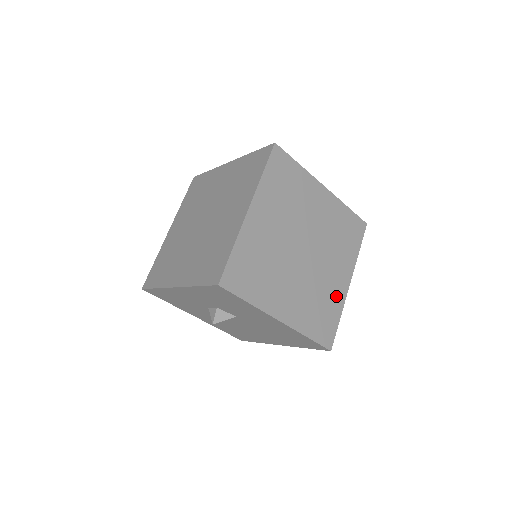
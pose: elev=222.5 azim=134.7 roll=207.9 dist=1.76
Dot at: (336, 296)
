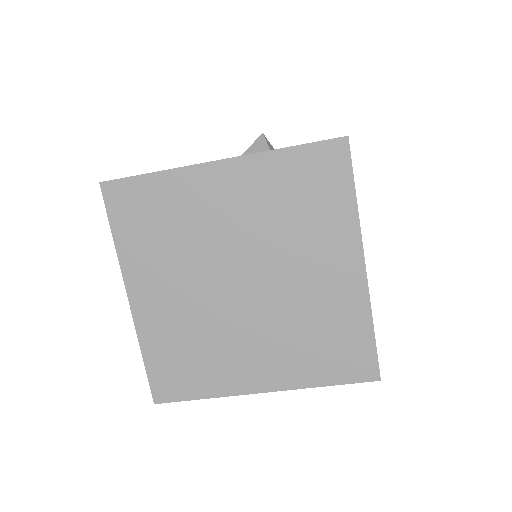
Dot at: (345, 302)
